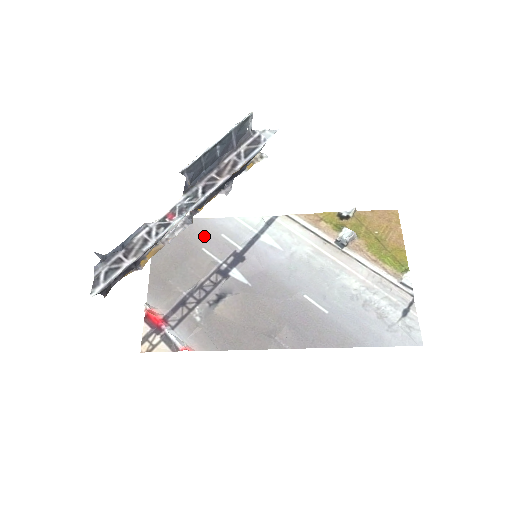
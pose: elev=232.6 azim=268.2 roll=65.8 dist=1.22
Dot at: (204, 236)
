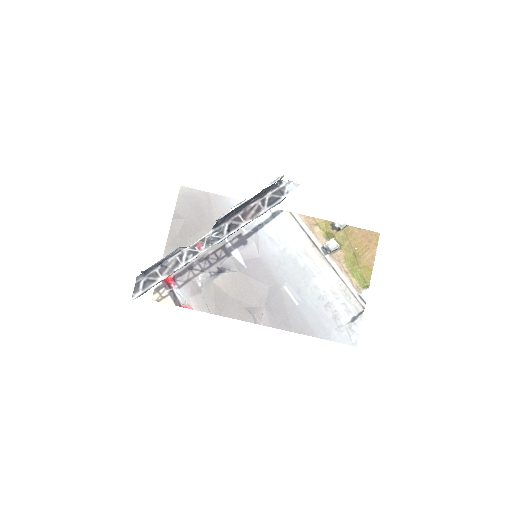
Dot at: (218, 213)
